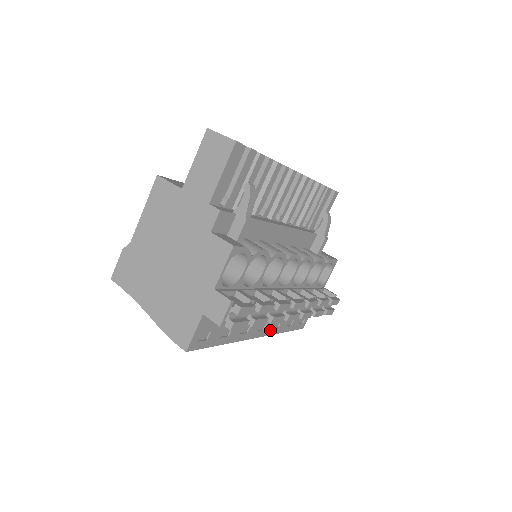
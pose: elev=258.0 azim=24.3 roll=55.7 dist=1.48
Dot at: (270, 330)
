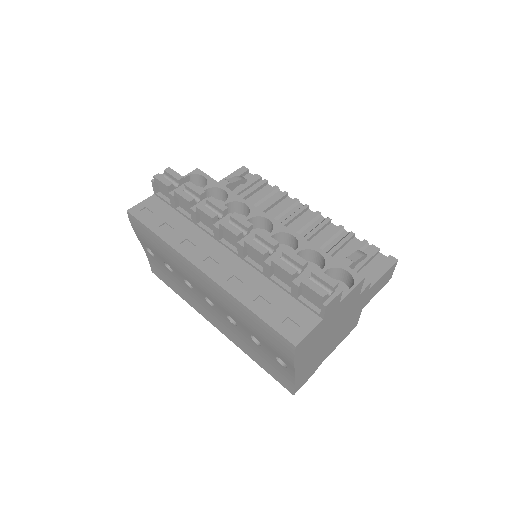
Dot at: (223, 280)
